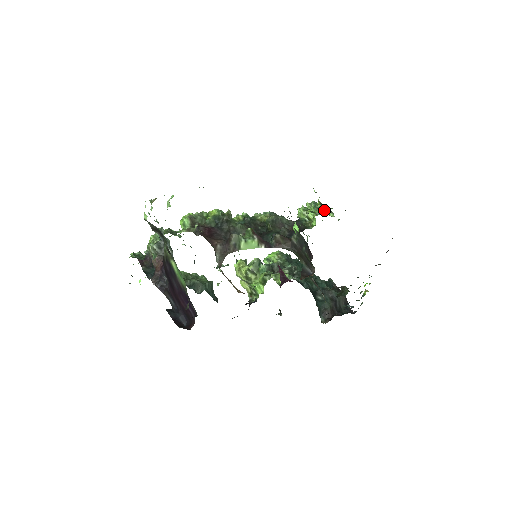
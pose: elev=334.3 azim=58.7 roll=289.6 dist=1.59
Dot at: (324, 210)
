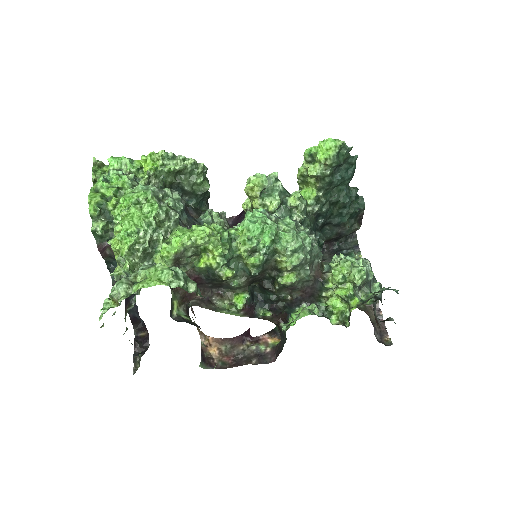
Dot at: (349, 311)
